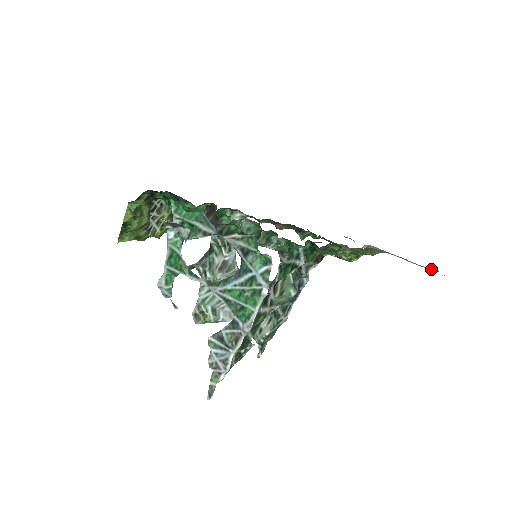
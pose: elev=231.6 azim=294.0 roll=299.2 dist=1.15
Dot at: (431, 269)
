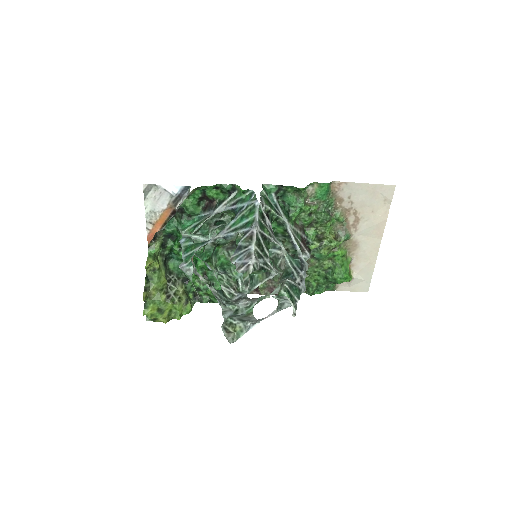
Dot at: (387, 213)
